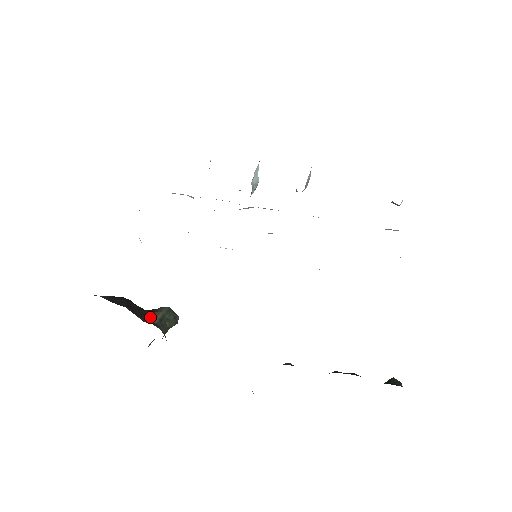
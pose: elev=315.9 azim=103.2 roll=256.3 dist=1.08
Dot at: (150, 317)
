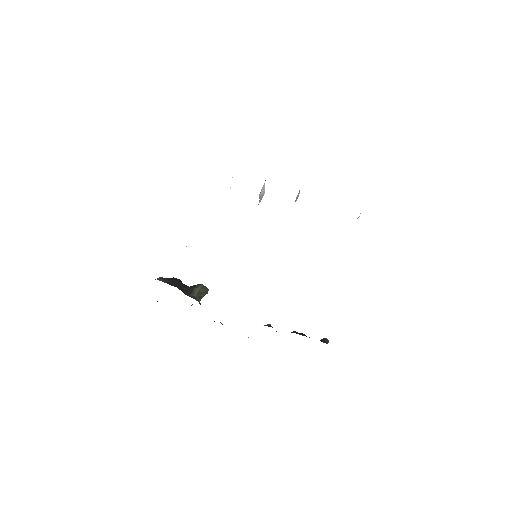
Dot at: (192, 292)
